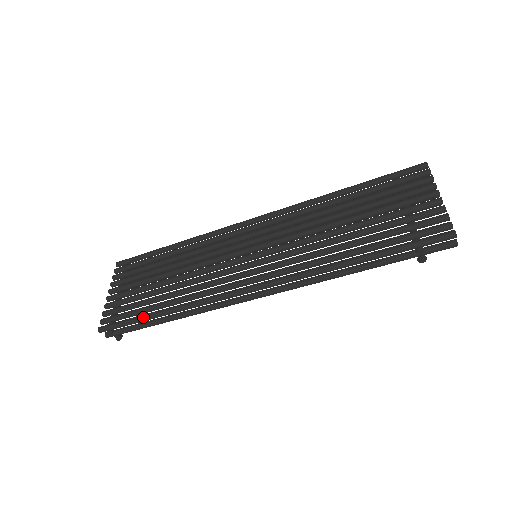
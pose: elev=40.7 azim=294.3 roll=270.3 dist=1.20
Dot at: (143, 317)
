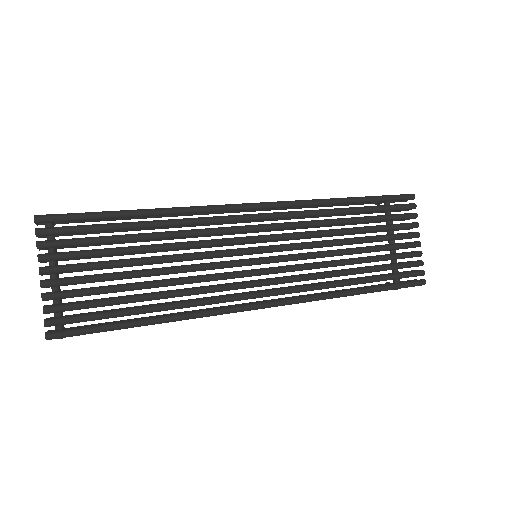
Dot at: (125, 327)
